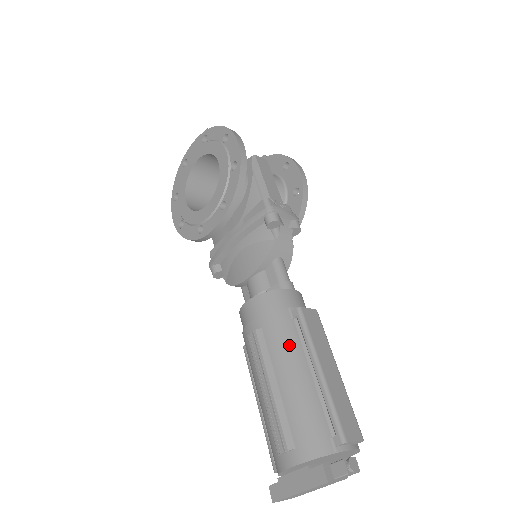
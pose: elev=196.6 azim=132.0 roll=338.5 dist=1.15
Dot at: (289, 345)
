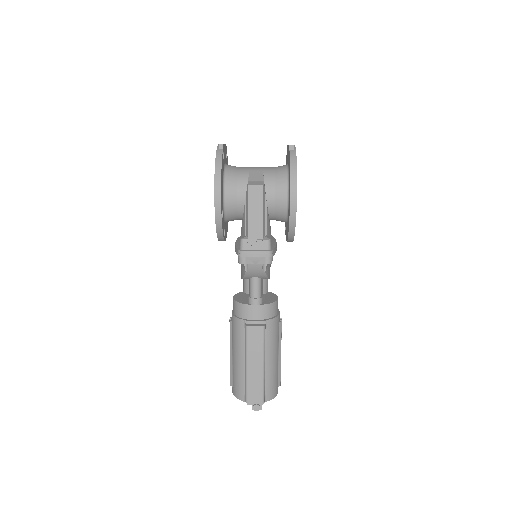
Dot at: (239, 342)
